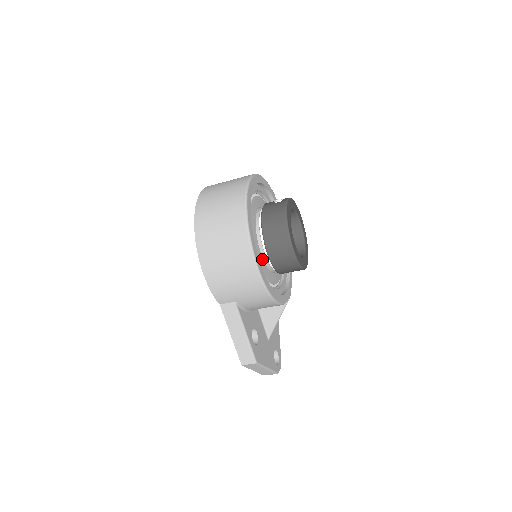
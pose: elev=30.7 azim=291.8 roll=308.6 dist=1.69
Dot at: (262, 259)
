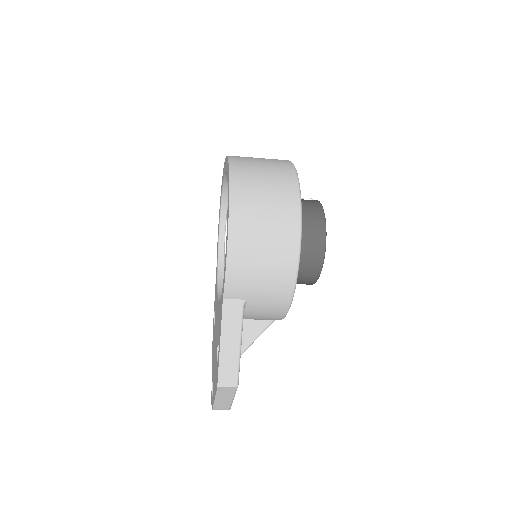
Dot at: occluded
